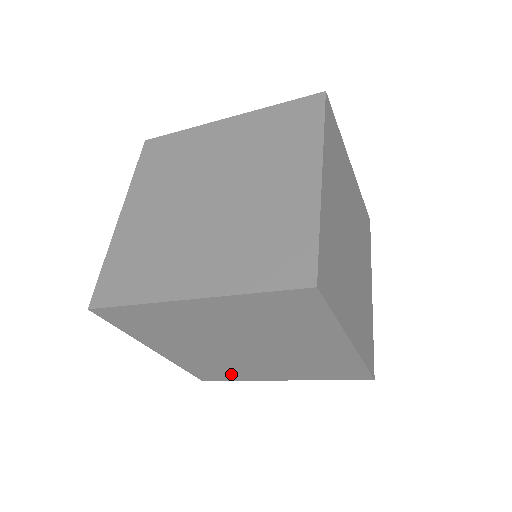
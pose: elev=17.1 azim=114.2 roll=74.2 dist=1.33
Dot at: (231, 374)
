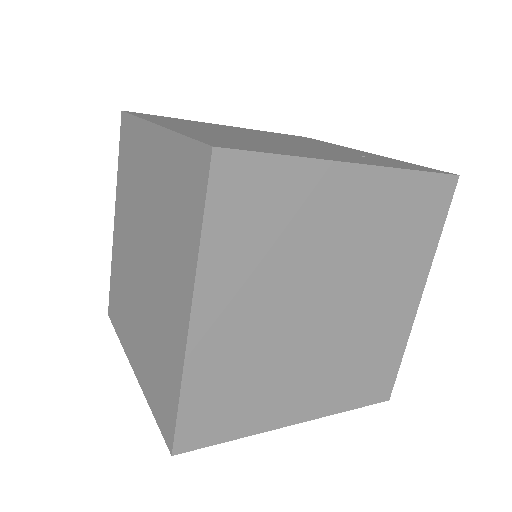
Dot at: (168, 371)
